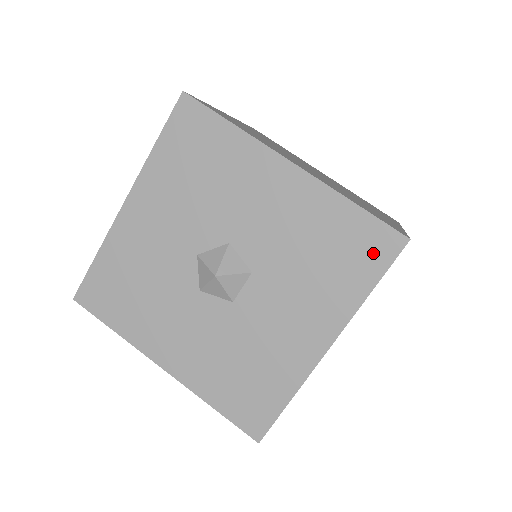
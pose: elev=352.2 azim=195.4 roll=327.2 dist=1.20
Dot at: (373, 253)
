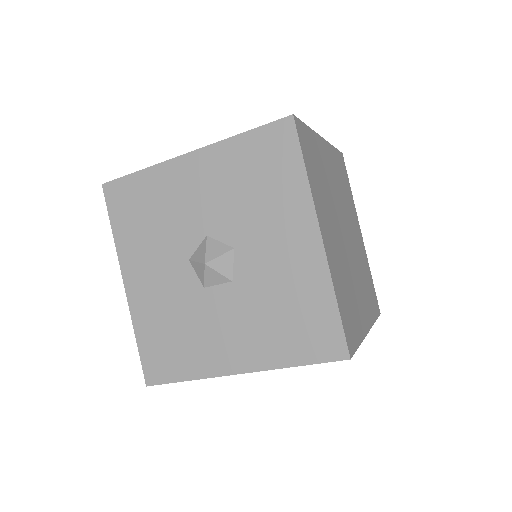
Dot at: (319, 345)
